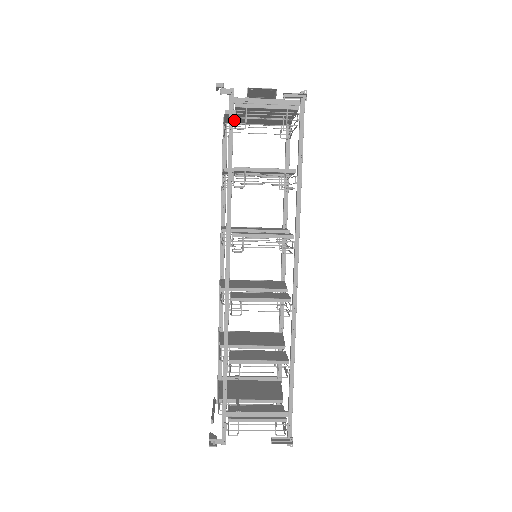
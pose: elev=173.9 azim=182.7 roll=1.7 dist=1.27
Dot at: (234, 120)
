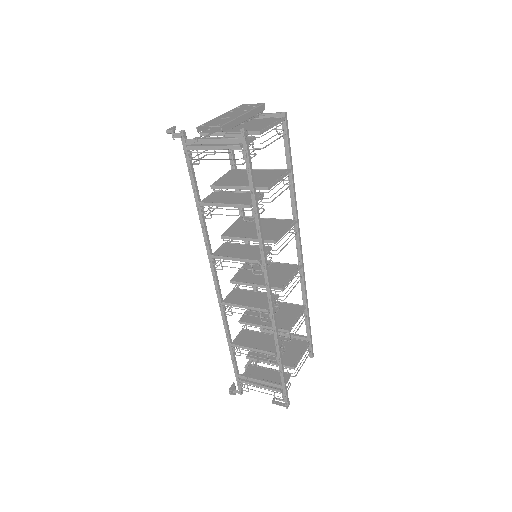
Dot at: occluded
